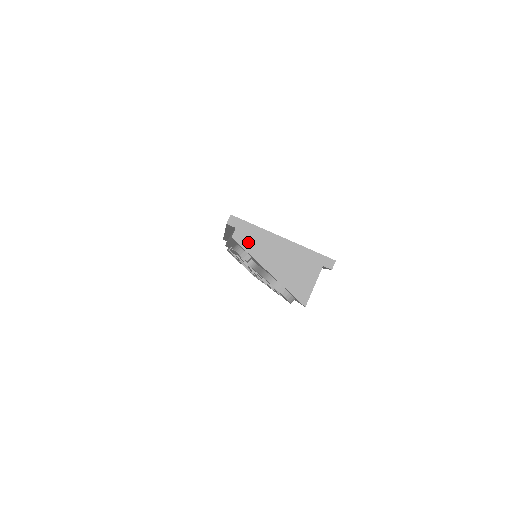
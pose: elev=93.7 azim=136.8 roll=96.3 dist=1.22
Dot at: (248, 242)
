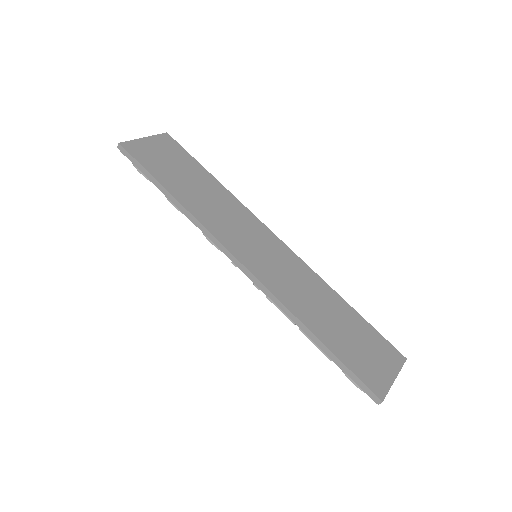
Dot at: occluded
